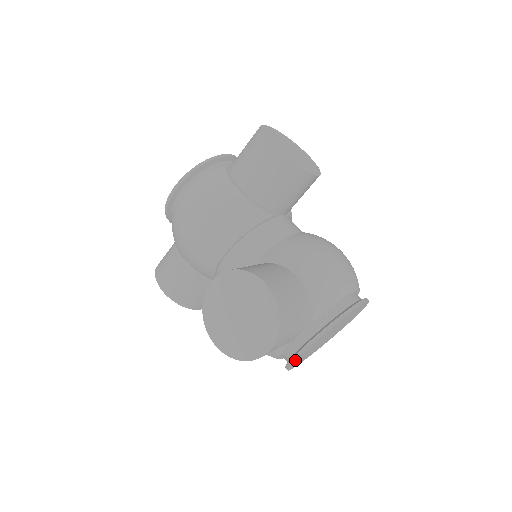
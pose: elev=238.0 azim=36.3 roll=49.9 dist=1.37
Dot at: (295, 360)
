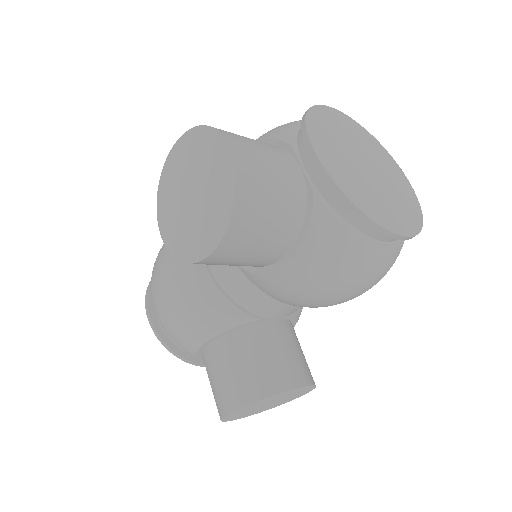
Dot at: (329, 177)
